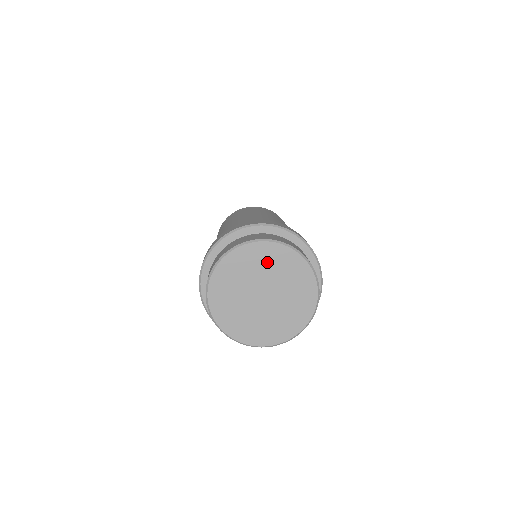
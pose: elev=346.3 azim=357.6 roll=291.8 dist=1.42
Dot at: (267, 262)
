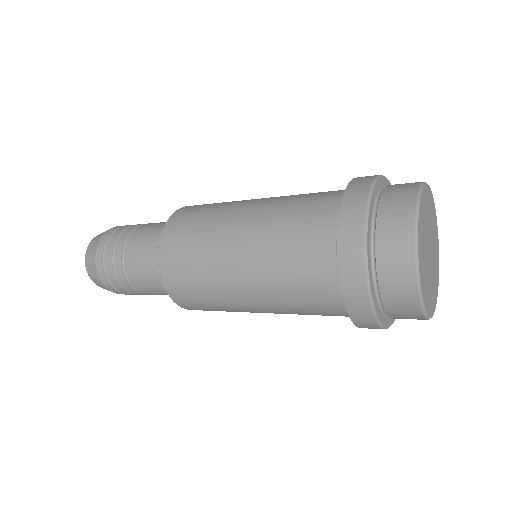
Dot at: (427, 209)
